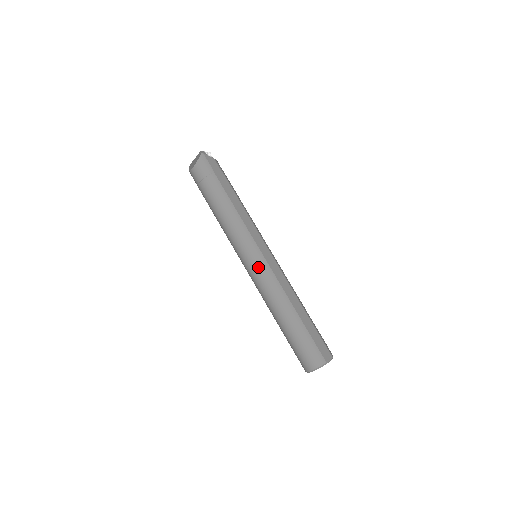
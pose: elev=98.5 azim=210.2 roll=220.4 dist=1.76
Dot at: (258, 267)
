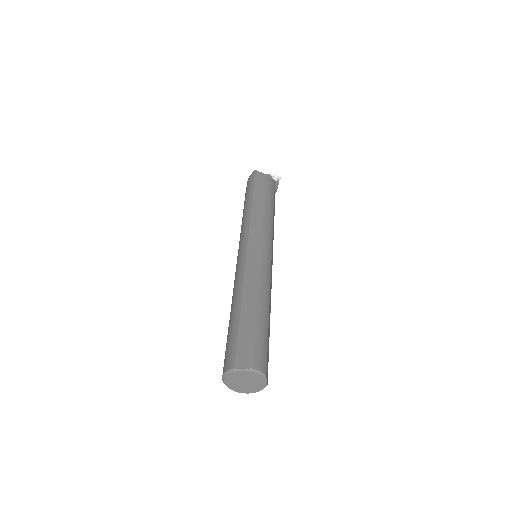
Dot at: (238, 259)
